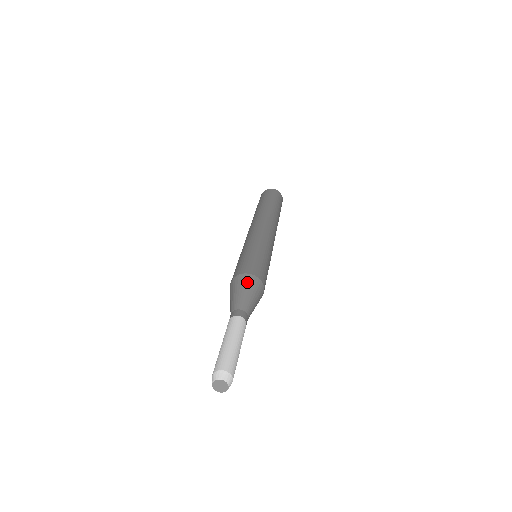
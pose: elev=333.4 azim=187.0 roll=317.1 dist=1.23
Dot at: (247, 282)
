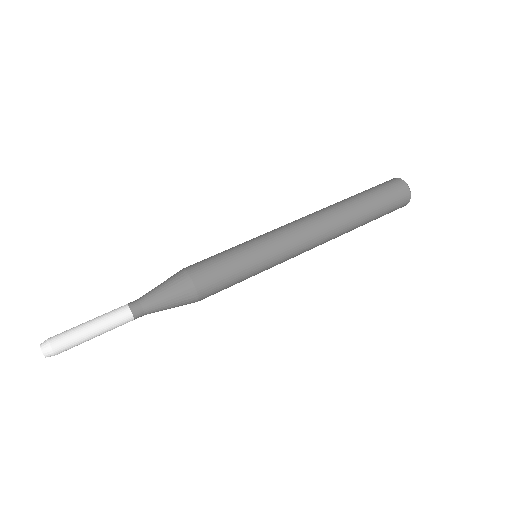
Dot at: (172, 276)
